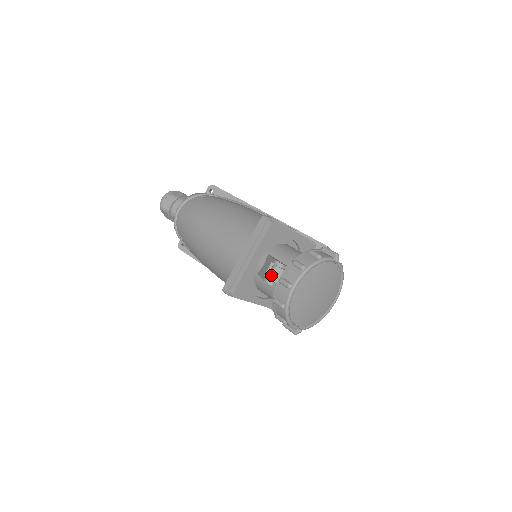
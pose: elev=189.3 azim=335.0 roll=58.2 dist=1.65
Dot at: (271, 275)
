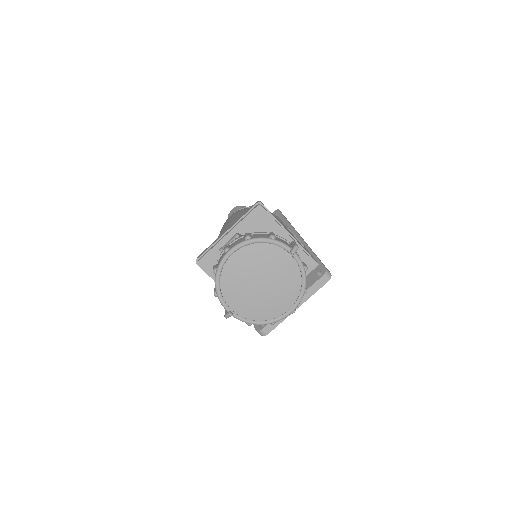
Dot at: (226, 244)
